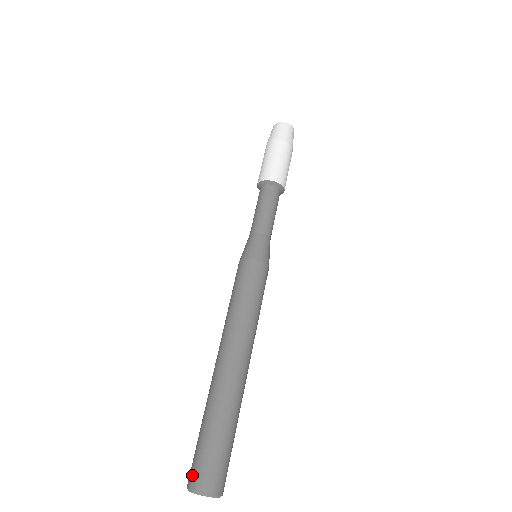
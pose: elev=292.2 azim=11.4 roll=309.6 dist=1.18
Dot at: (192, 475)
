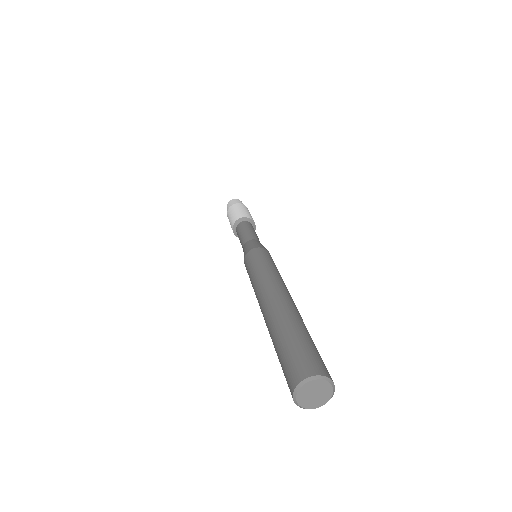
Dot at: (288, 385)
